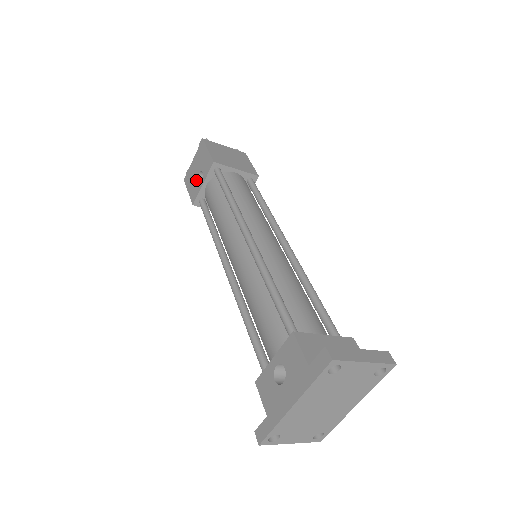
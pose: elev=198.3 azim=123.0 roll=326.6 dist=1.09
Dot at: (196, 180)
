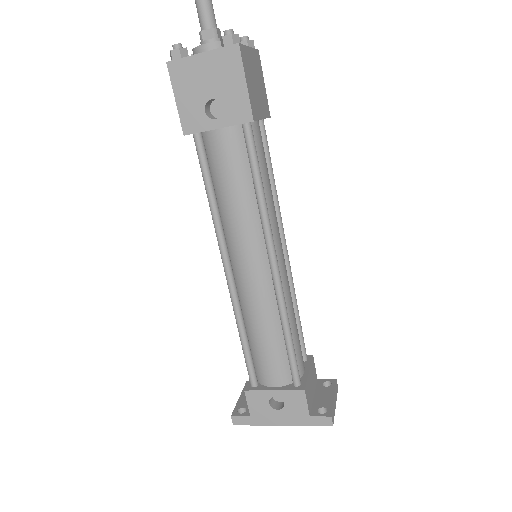
Dot at: (203, 104)
